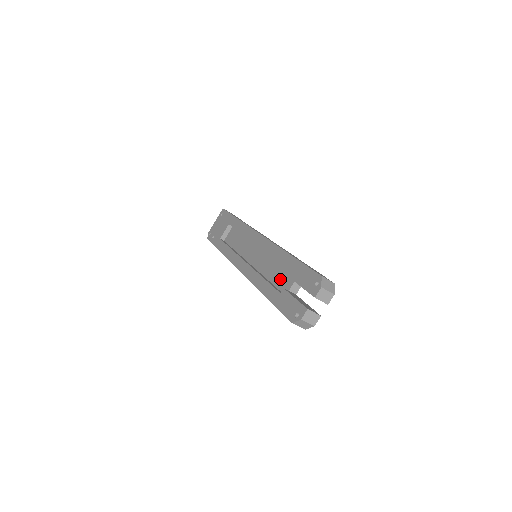
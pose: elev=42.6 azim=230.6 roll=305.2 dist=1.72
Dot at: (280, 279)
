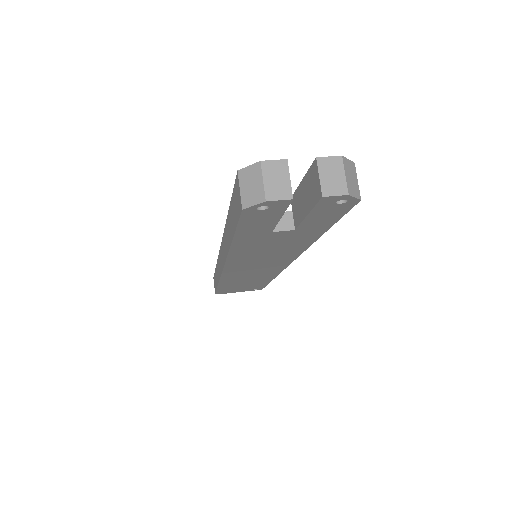
Dot at: occluded
